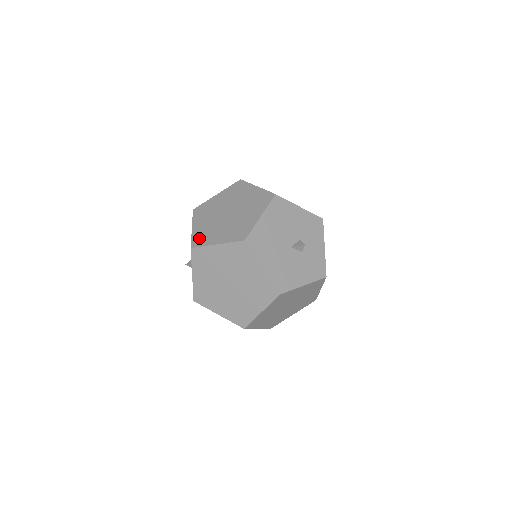
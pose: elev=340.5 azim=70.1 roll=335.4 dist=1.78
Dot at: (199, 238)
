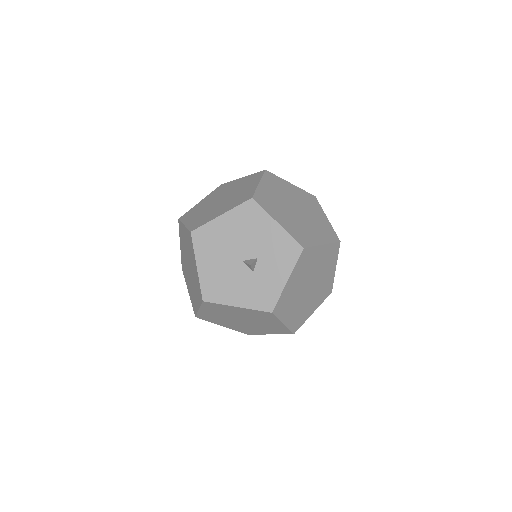
Dot at: (189, 213)
